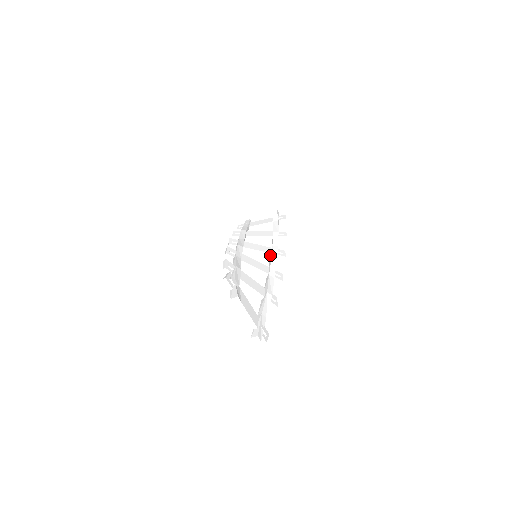
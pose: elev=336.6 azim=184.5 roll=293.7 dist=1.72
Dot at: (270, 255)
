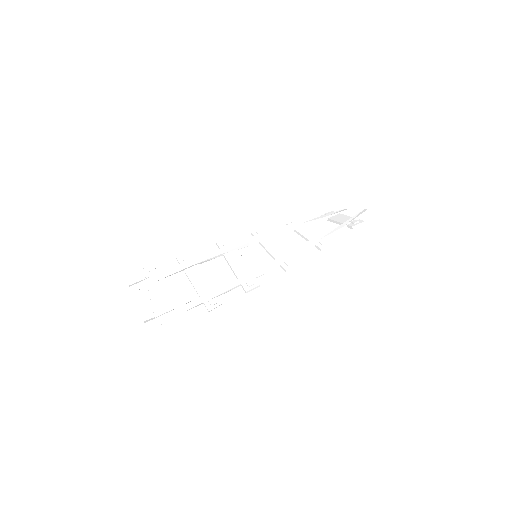
Dot at: occluded
